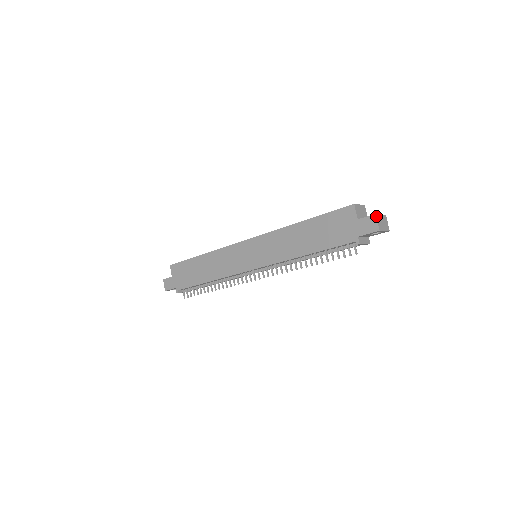
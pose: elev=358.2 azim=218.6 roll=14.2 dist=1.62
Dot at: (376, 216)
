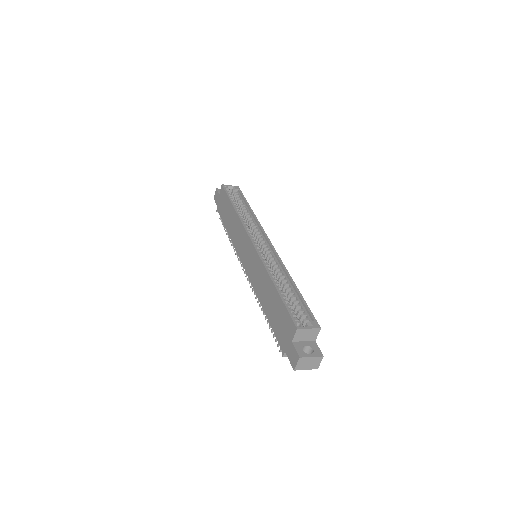
Dot at: (299, 359)
